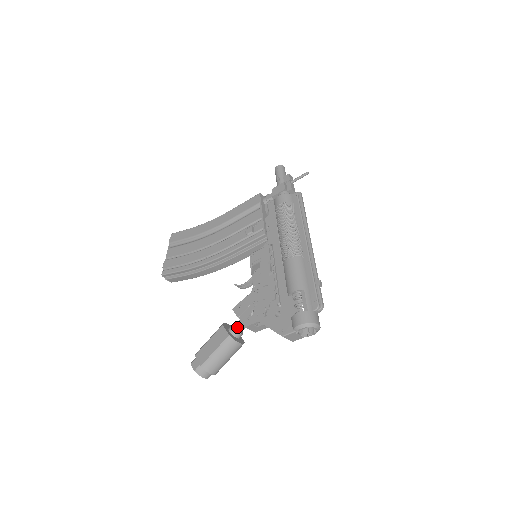
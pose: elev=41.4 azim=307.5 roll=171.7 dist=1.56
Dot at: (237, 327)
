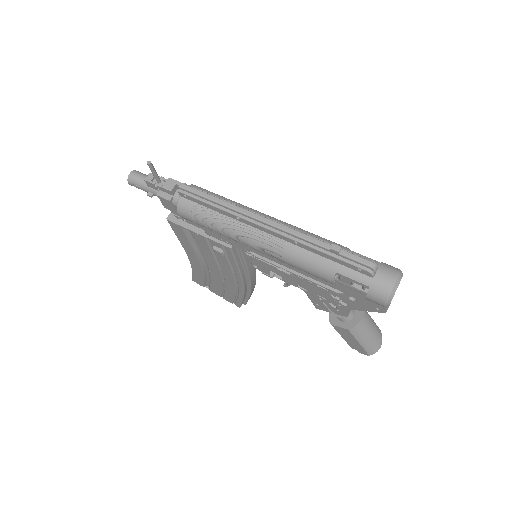
Dot at: occluded
